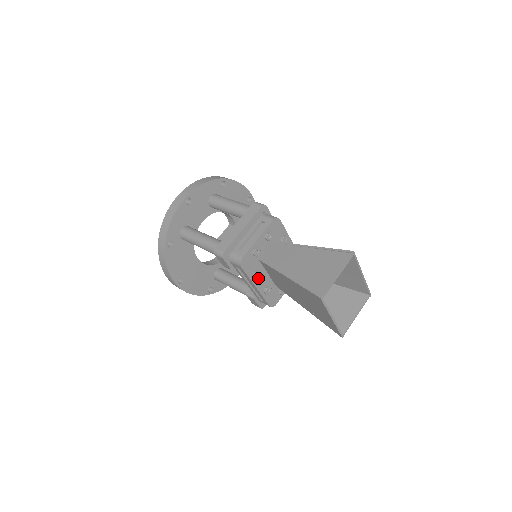
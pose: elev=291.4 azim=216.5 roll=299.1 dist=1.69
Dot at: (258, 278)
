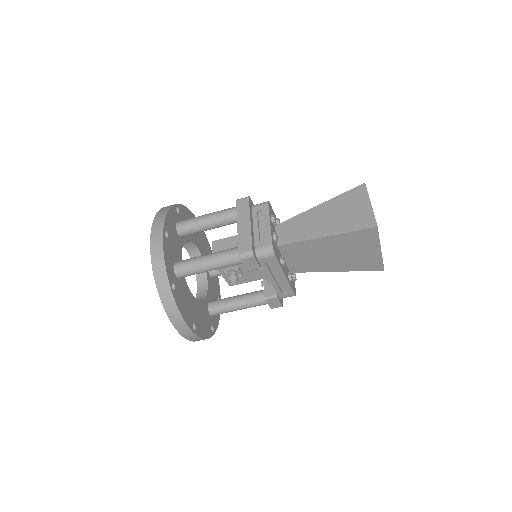
Dot at: (283, 266)
